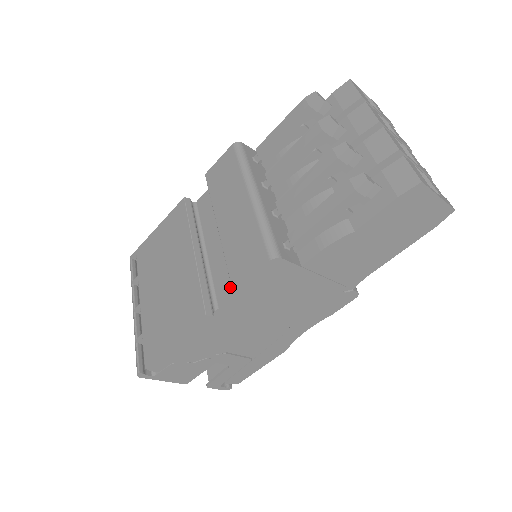
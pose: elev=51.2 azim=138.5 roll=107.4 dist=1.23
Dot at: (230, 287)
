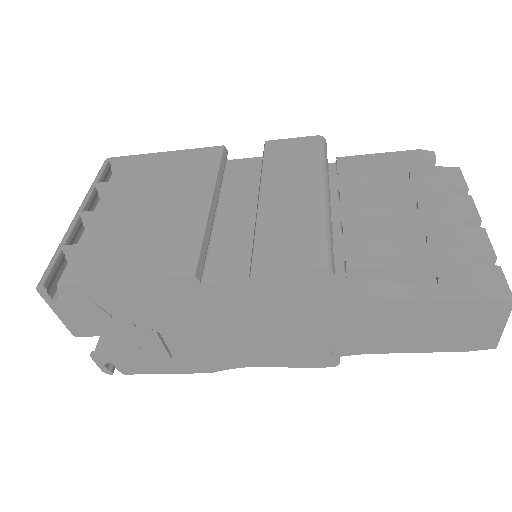
Dot at: (235, 266)
